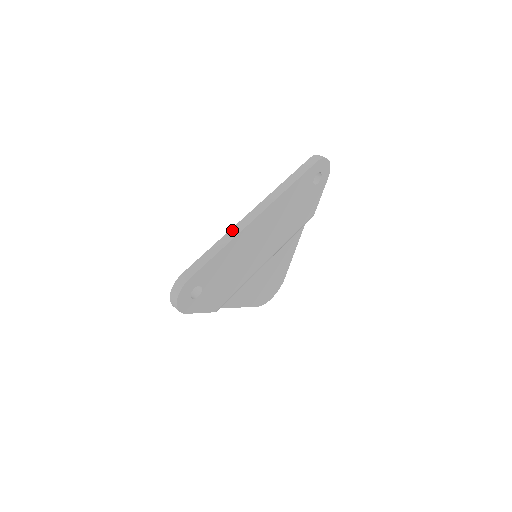
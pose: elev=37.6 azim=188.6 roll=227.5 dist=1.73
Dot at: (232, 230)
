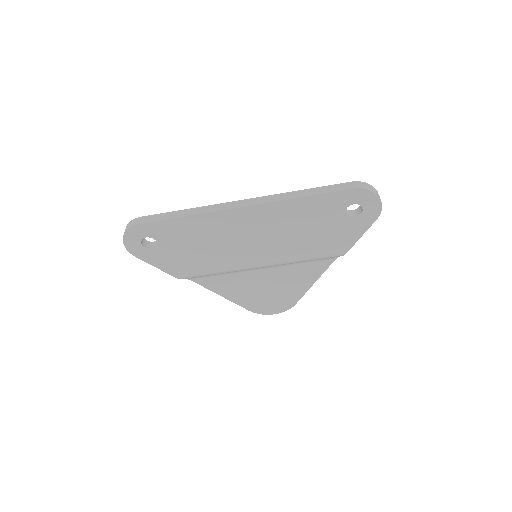
Dot at: (210, 206)
